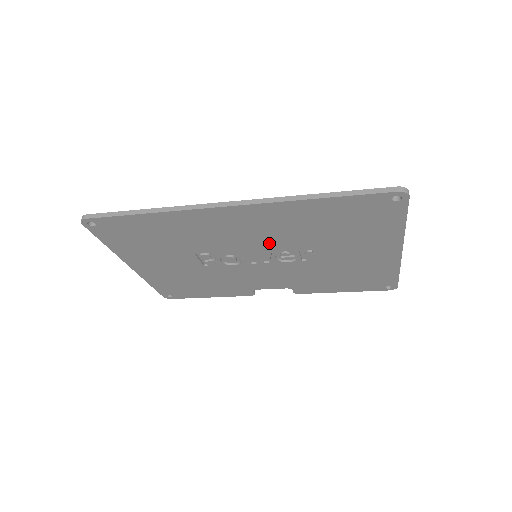
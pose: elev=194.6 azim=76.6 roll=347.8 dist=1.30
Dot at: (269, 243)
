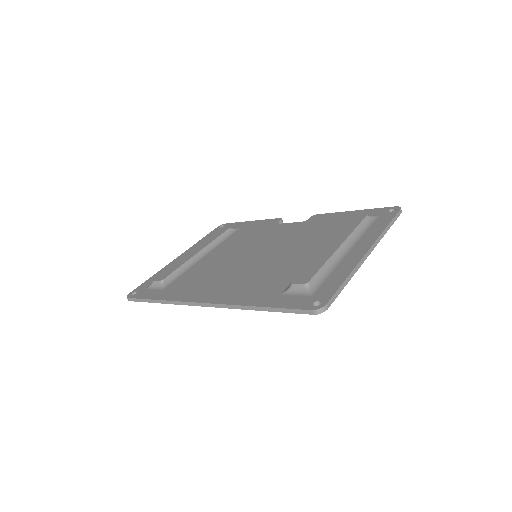
Dot at: occluded
